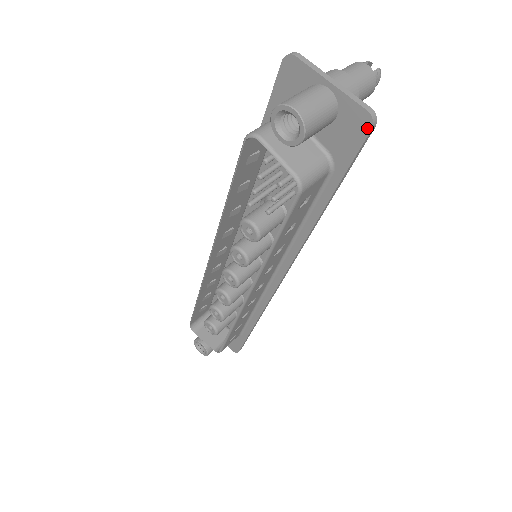
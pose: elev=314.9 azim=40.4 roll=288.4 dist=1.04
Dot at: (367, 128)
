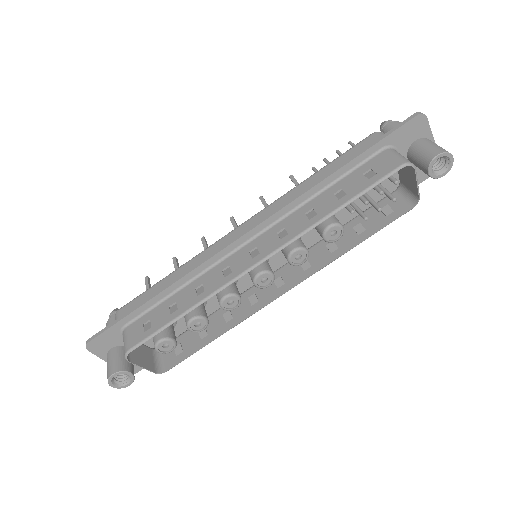
Dot at: occluded
